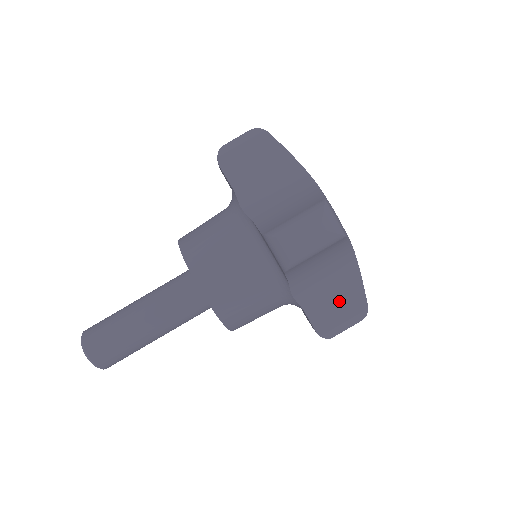
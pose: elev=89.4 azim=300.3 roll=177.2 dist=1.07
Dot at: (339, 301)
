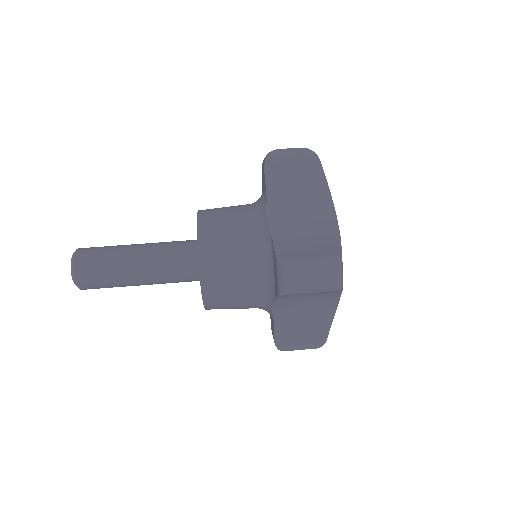
Dot at: (306, 327)
